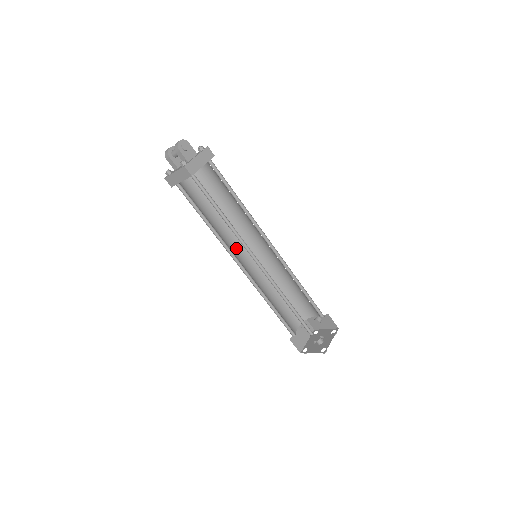
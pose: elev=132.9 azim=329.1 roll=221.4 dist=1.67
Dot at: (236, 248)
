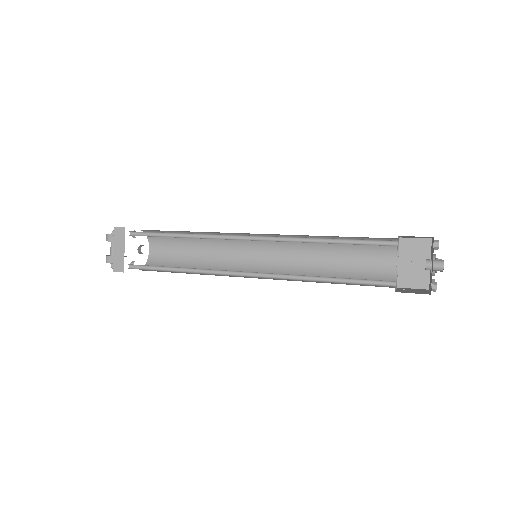
Dot at: occluded
